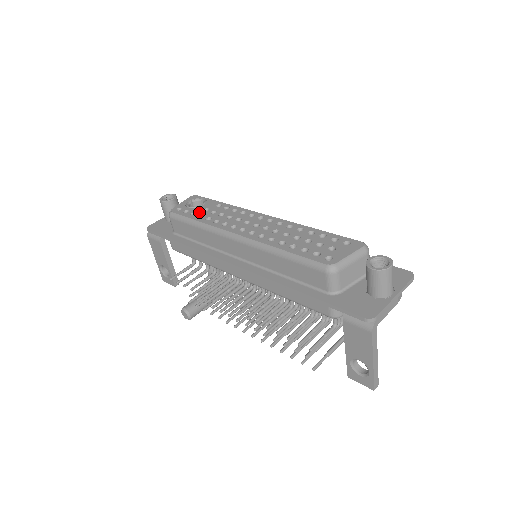
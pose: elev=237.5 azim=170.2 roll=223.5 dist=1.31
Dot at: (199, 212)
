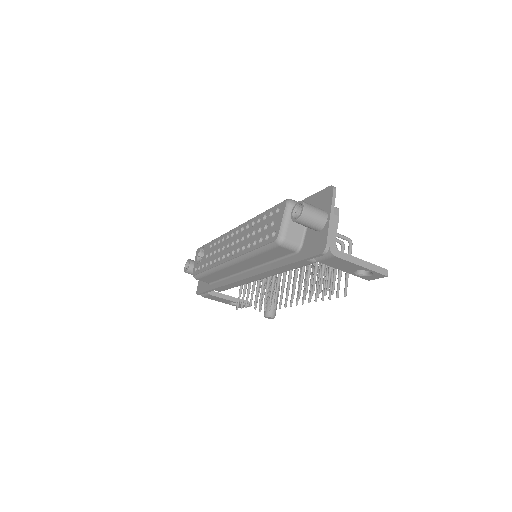
Dot at: (204, 262)
